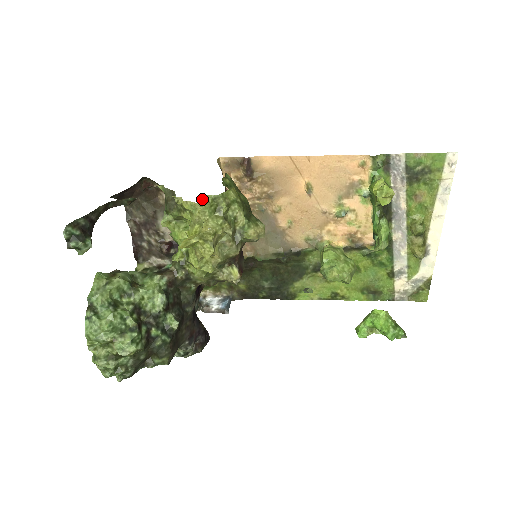
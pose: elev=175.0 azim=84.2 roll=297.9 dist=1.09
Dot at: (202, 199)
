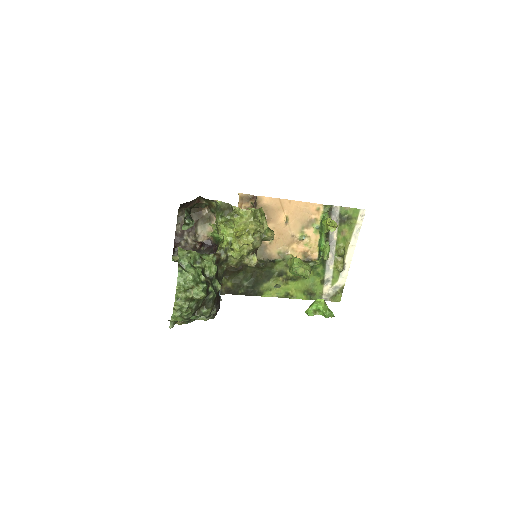
Dot at: (250, 209)
